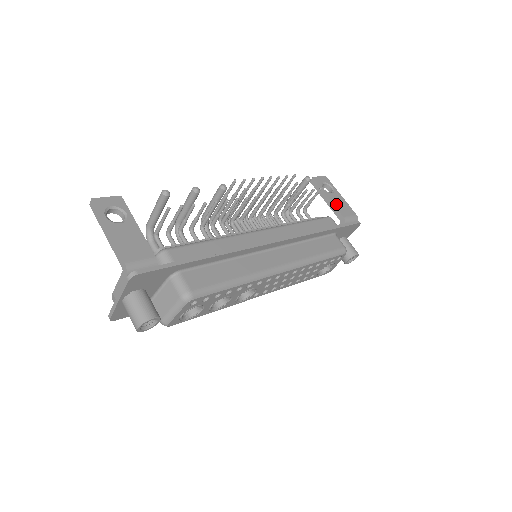
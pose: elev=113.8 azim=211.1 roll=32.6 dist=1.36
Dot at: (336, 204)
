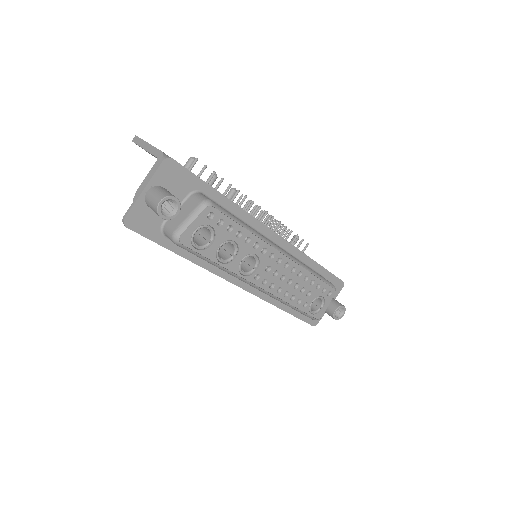
Dot at: occluded
